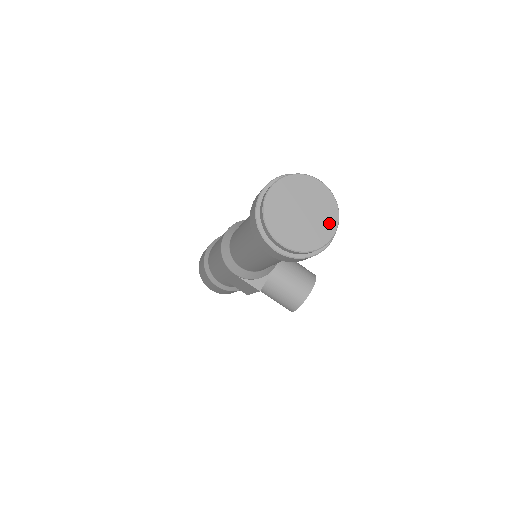
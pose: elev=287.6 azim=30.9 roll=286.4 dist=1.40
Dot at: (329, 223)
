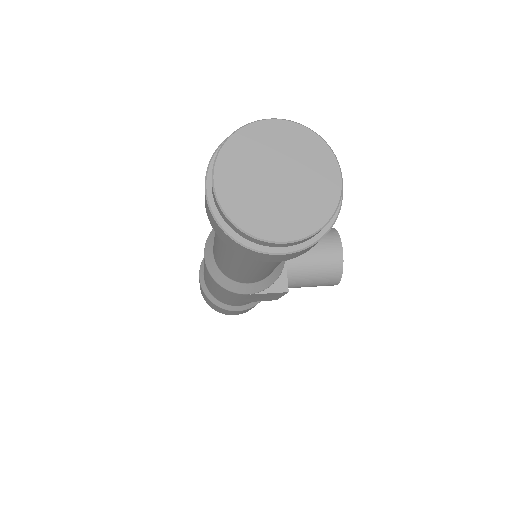
Dot at: (324, 166)
